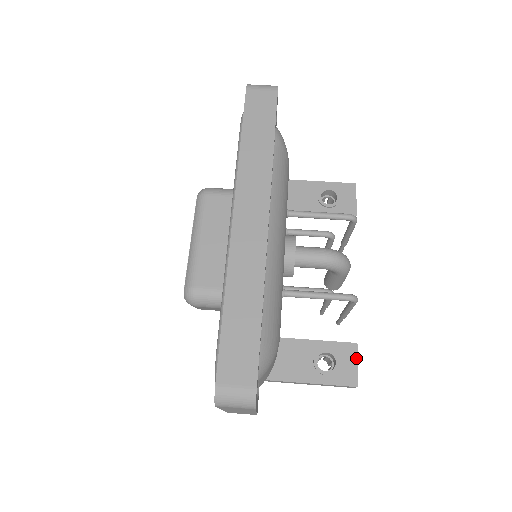
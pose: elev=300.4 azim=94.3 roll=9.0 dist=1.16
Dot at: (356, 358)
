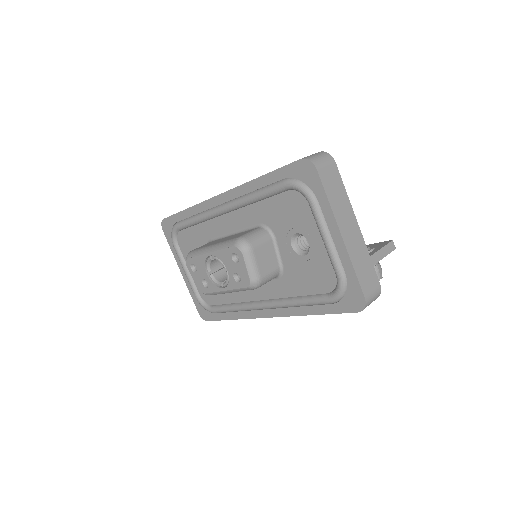
Dot at: (373, 244)
